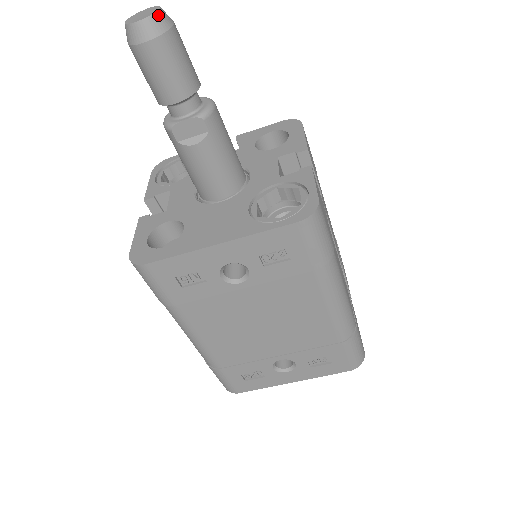
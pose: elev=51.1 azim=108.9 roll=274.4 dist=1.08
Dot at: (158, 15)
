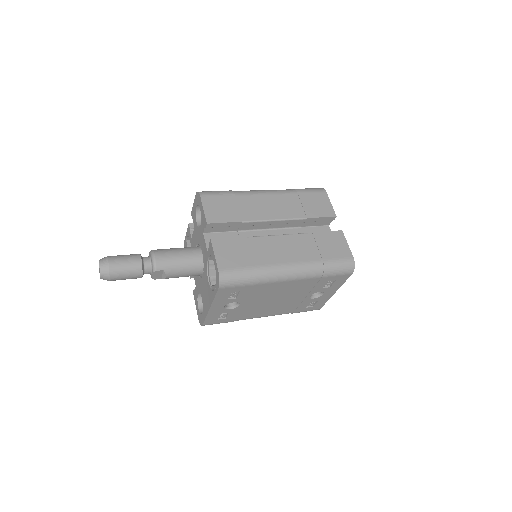
Dot at: (101, 270)
